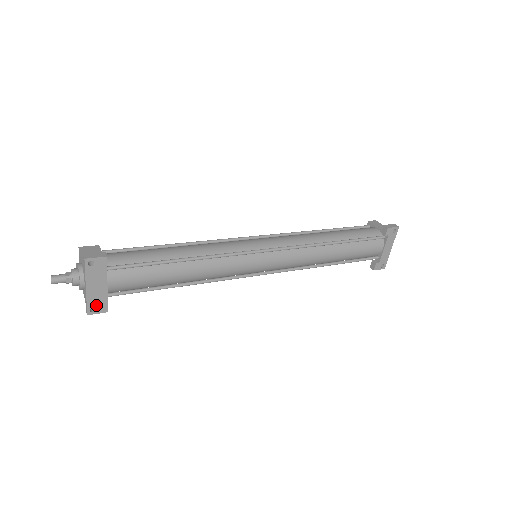
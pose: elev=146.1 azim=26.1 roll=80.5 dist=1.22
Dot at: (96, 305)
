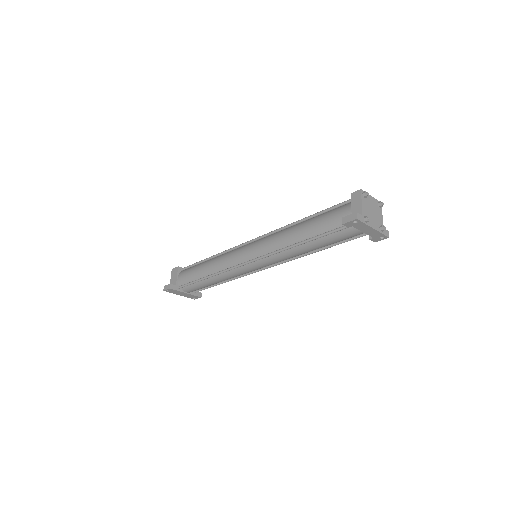
Dot at: (193, 297)
